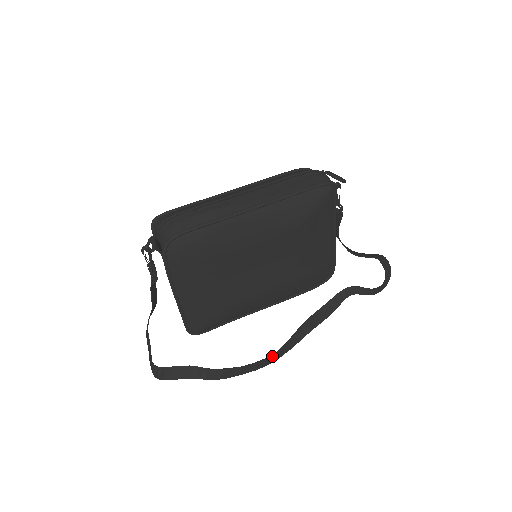
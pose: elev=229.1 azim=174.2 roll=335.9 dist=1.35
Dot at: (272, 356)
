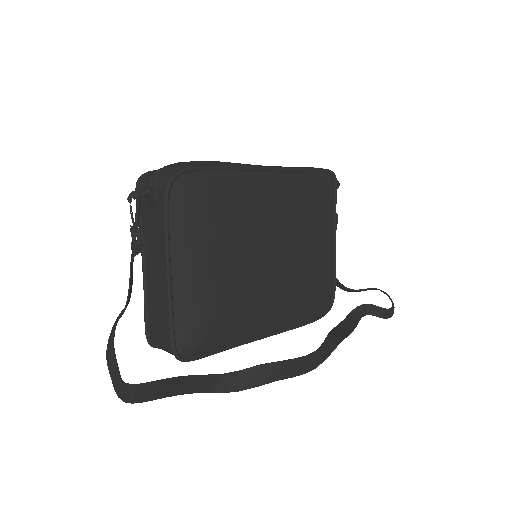
Dot at: (311, 356)
